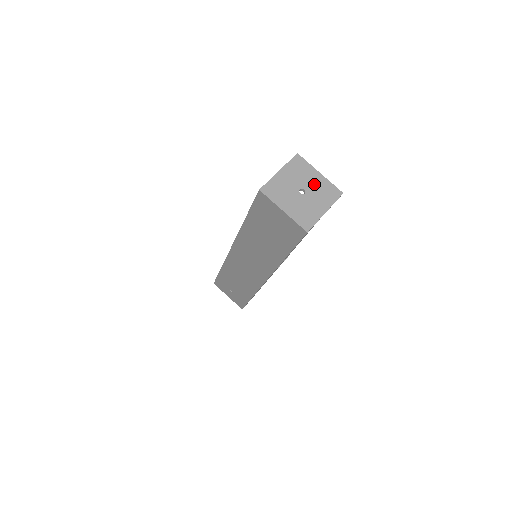
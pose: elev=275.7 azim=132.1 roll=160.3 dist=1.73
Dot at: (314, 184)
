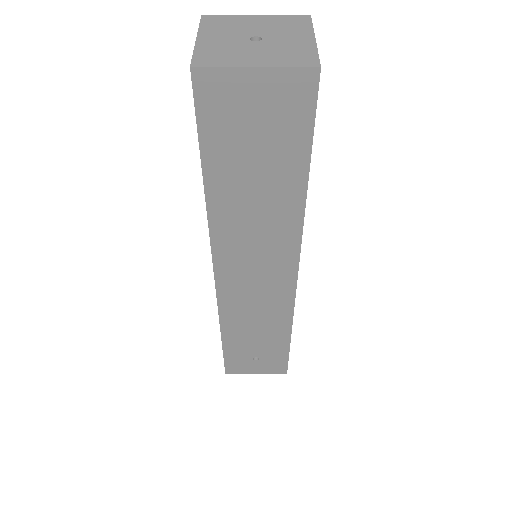
Dot at: (262, 26)
